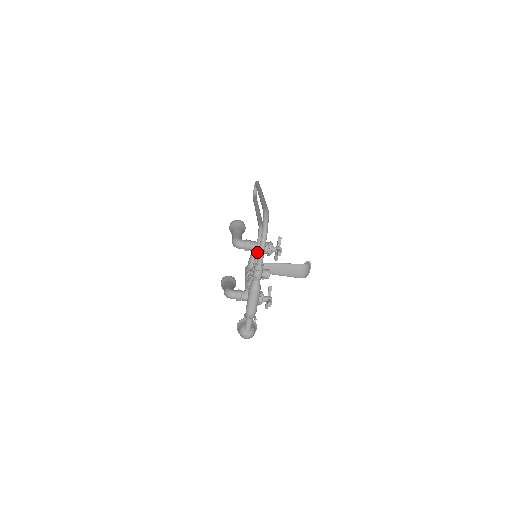
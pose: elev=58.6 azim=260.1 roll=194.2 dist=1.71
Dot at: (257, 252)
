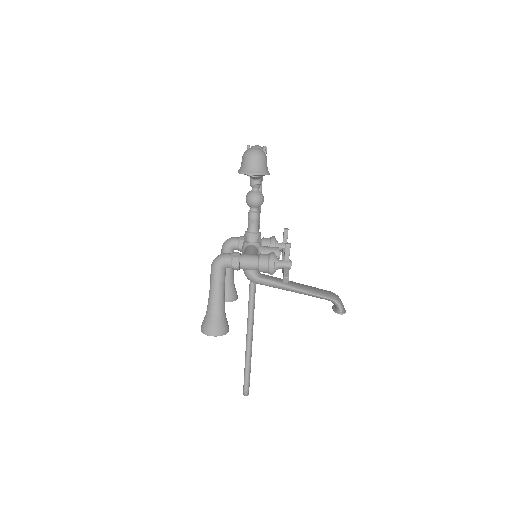
Dot at: occluded
